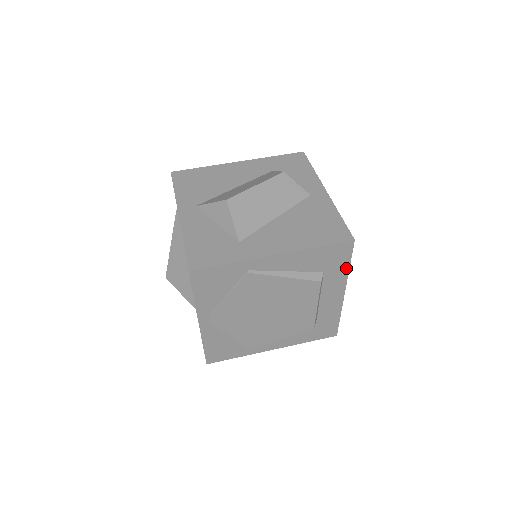
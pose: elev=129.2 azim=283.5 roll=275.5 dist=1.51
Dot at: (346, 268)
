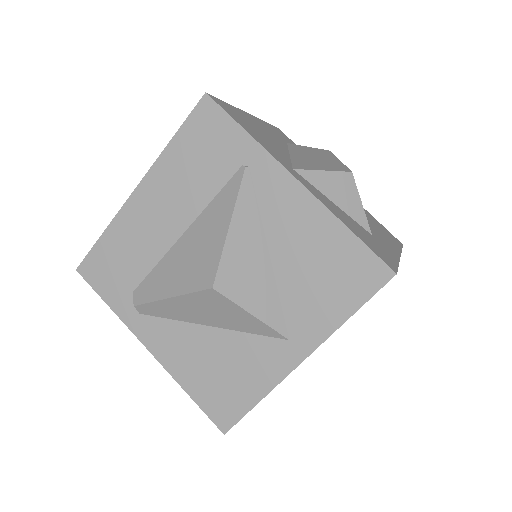
Dot at: occluded
